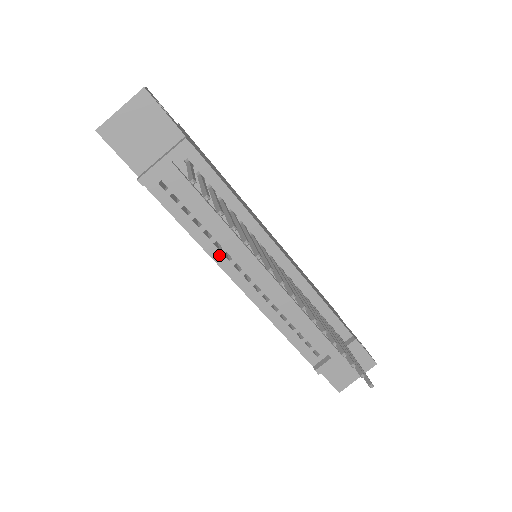
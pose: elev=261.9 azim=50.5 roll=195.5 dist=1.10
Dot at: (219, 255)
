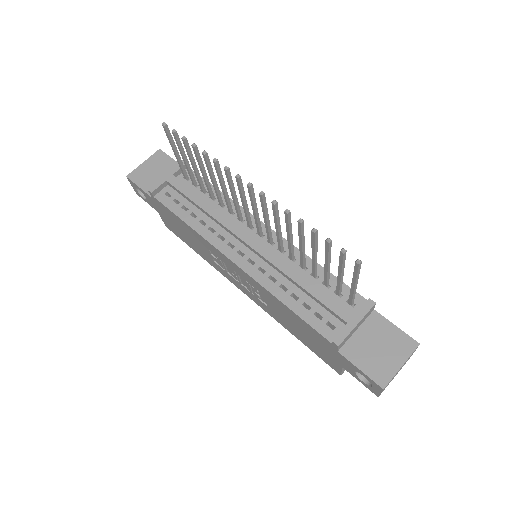
Dot at: (213, 238)
